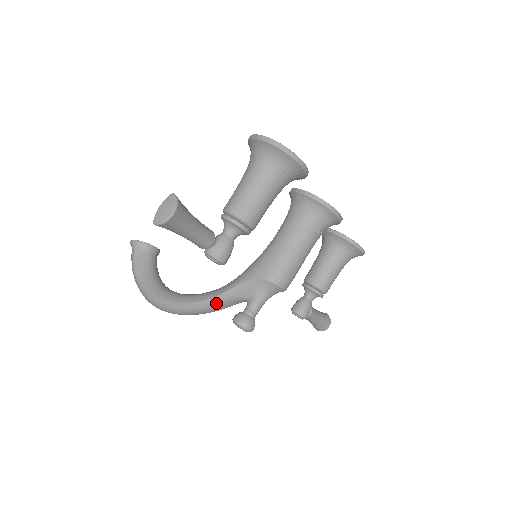
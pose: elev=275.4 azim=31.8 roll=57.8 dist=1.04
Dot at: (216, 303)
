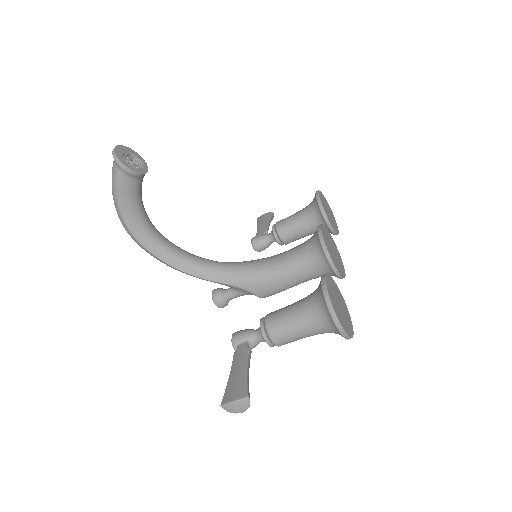
Dot at: (203, 279)
